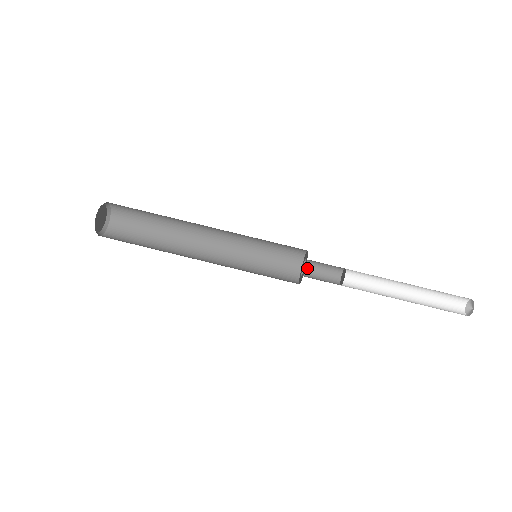
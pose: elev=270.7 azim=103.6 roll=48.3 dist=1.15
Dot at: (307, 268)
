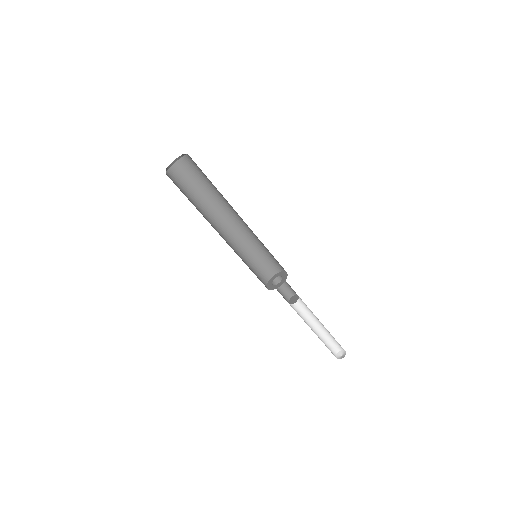
Dot at: (275, 282)
